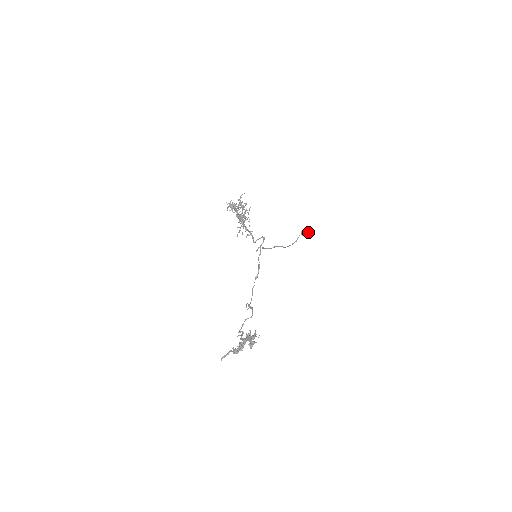
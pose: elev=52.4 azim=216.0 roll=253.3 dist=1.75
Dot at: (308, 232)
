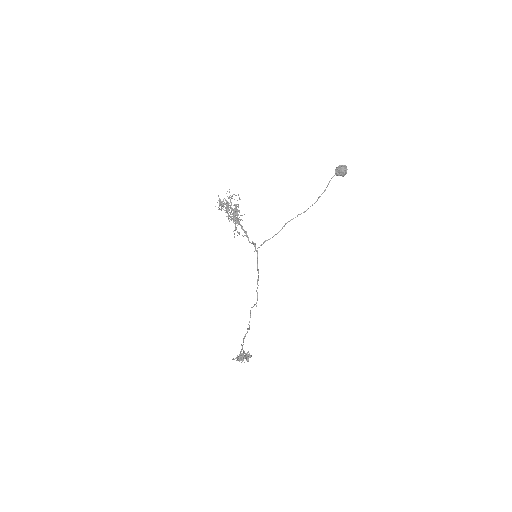
Dot at: (342, 172)
